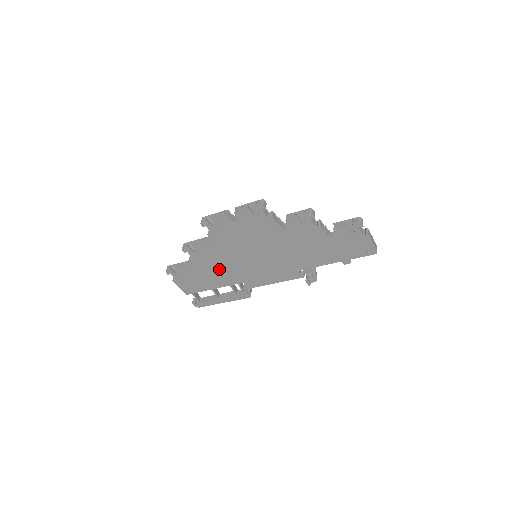
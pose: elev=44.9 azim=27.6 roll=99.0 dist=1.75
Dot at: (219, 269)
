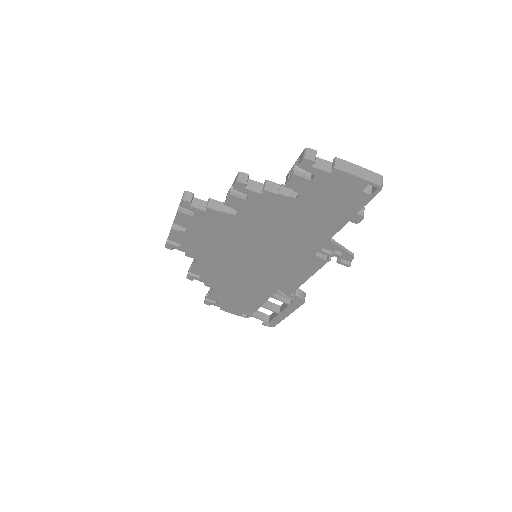
Dot at: (239, 284)
